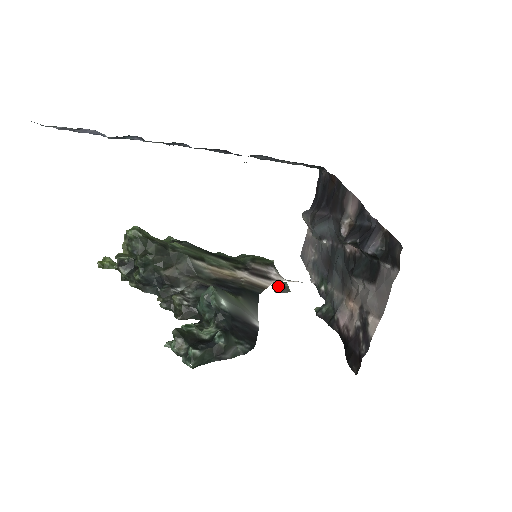
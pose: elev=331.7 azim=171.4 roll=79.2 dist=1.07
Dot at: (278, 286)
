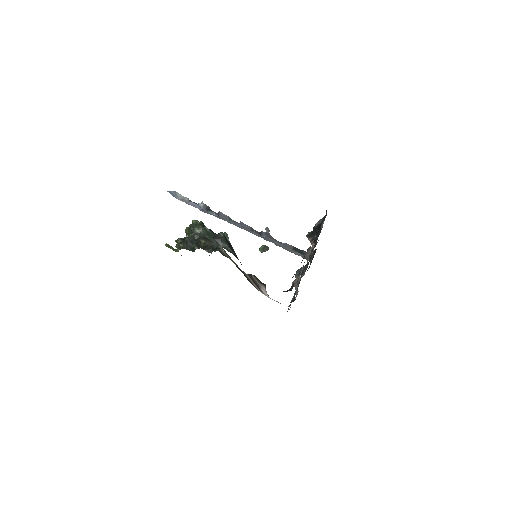
Dot at: (263, 247)
